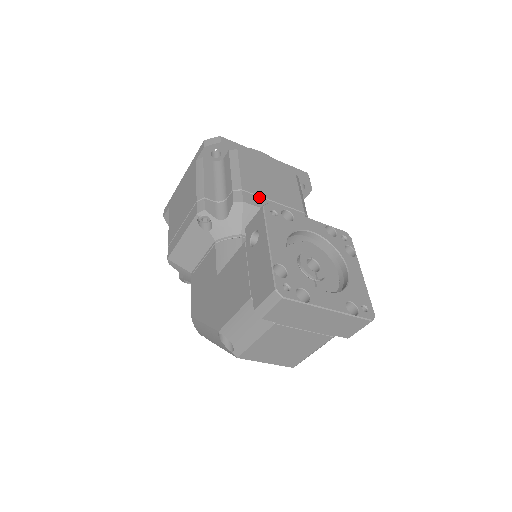
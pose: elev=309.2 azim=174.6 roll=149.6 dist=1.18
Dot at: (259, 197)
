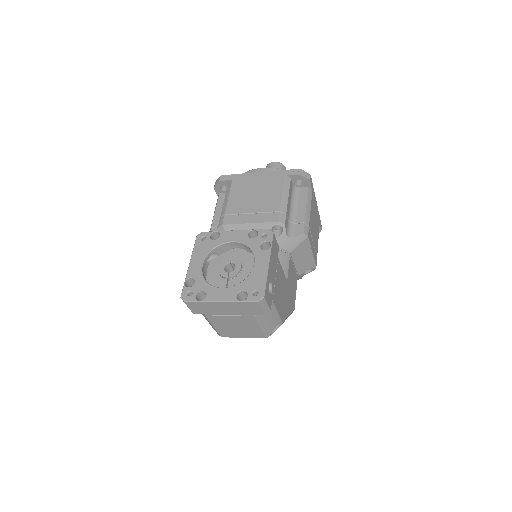
Dot at: (238, 215)
